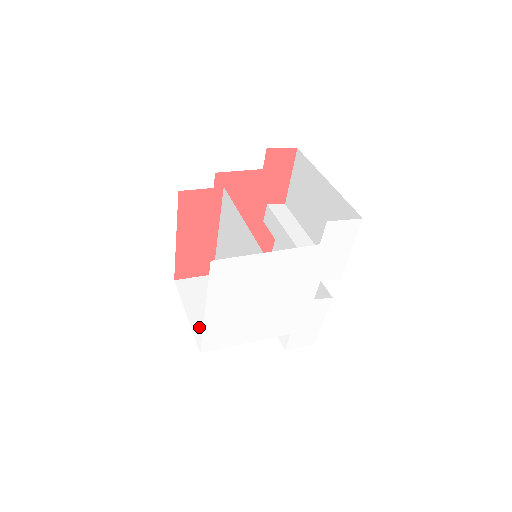
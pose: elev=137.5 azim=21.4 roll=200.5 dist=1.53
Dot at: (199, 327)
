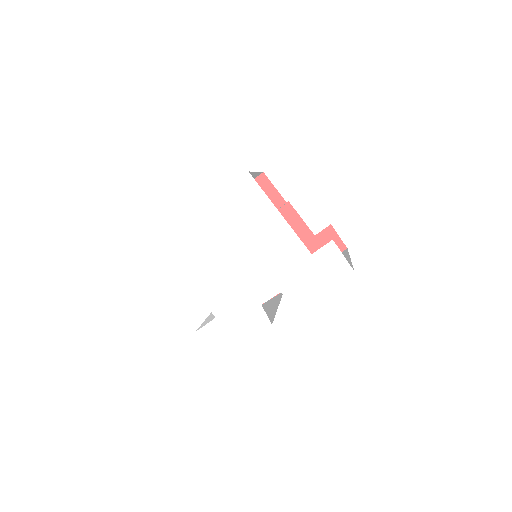
Dot at: occluded
